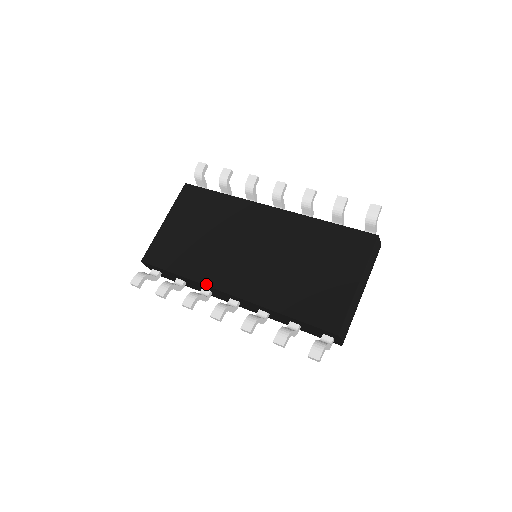
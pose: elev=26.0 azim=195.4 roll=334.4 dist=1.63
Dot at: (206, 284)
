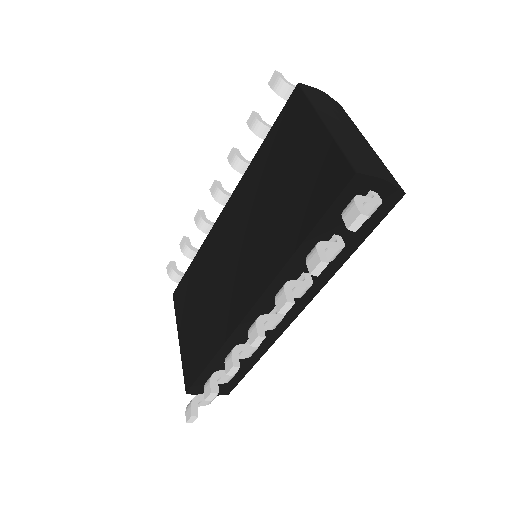
Dot at: (232, 330)
